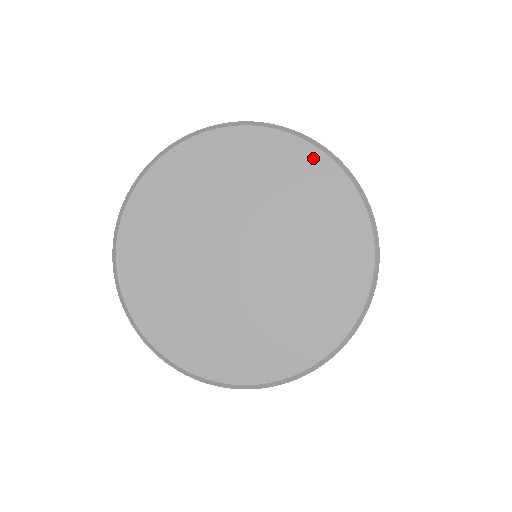
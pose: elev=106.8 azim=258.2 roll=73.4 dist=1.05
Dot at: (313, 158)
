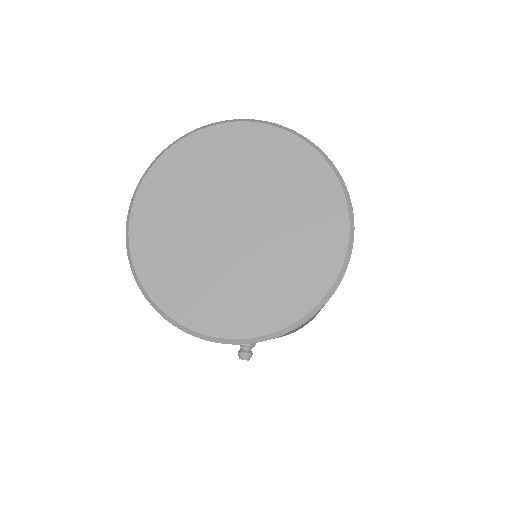
Dot at: (291, 143)
